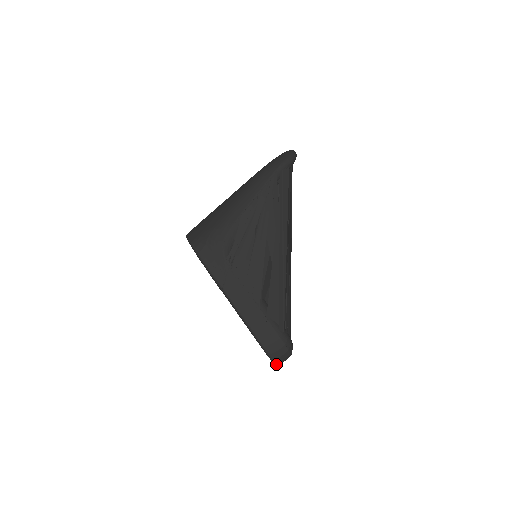
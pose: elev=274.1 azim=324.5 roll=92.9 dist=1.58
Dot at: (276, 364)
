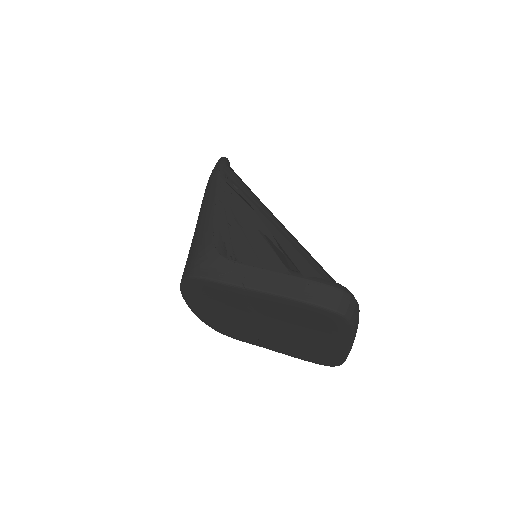
Dot at: (352, 323)
